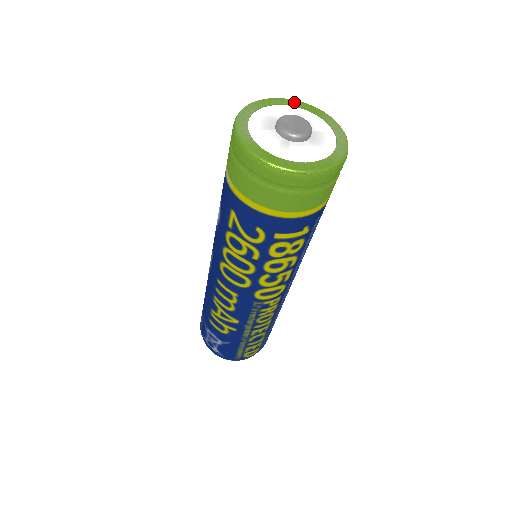
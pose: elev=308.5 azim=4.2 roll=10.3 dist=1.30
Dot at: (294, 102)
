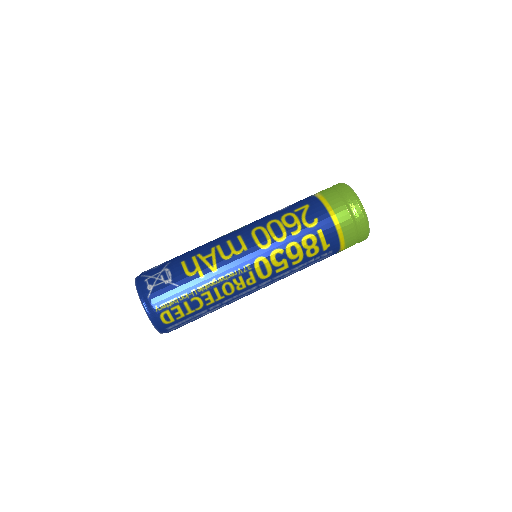
Dot at: occluded
